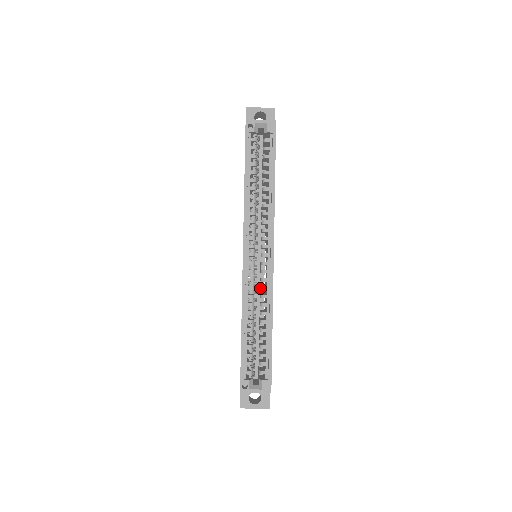
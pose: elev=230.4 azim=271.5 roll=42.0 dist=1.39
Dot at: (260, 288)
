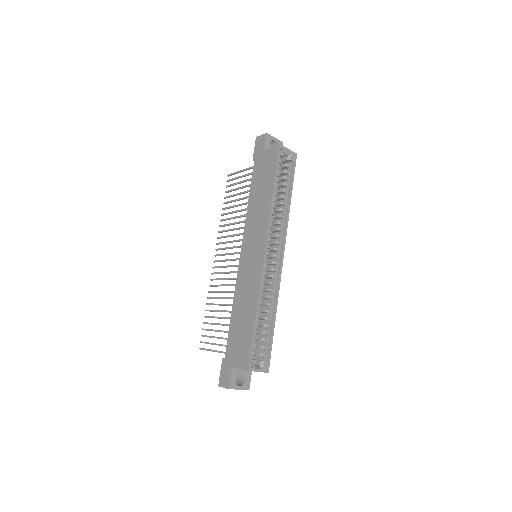
Dot at: (268, 283)
